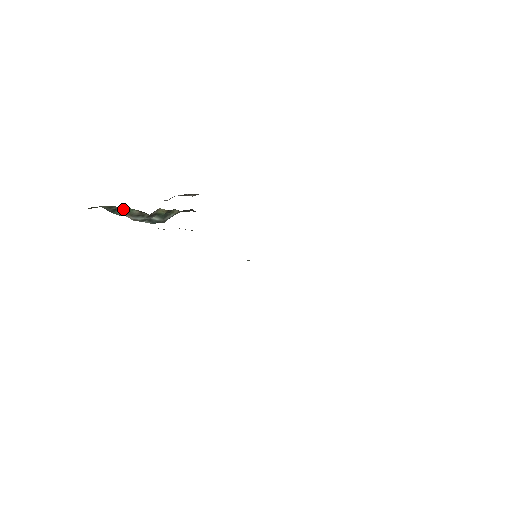
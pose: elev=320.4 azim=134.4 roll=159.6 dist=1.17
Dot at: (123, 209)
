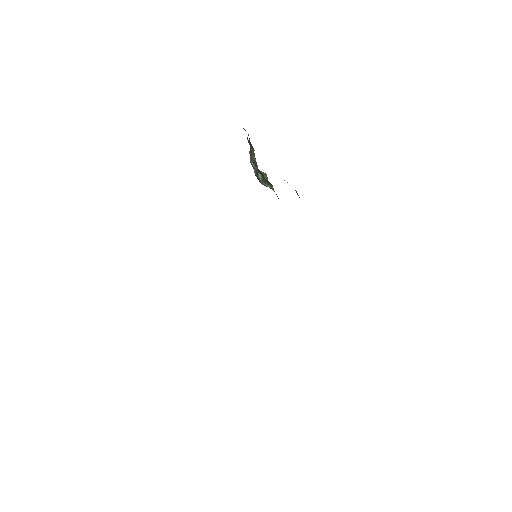
Dot at: (252, 149)
